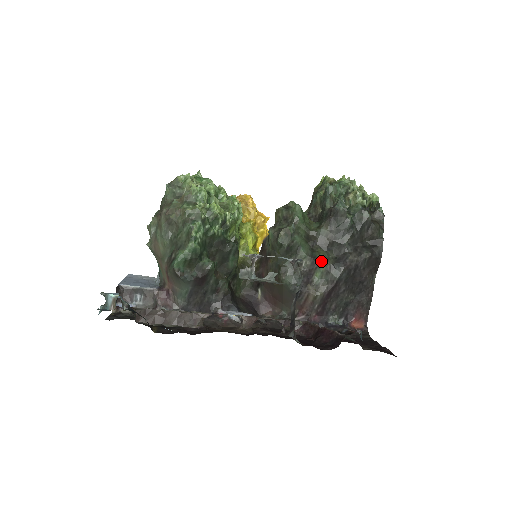
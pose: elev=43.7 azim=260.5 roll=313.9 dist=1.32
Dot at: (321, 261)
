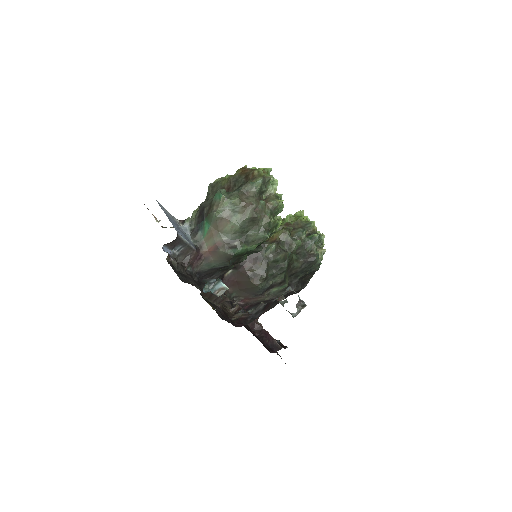
Dot at: (285, 284)
